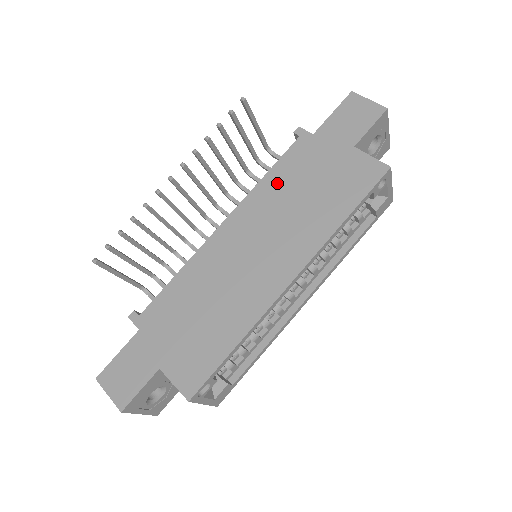
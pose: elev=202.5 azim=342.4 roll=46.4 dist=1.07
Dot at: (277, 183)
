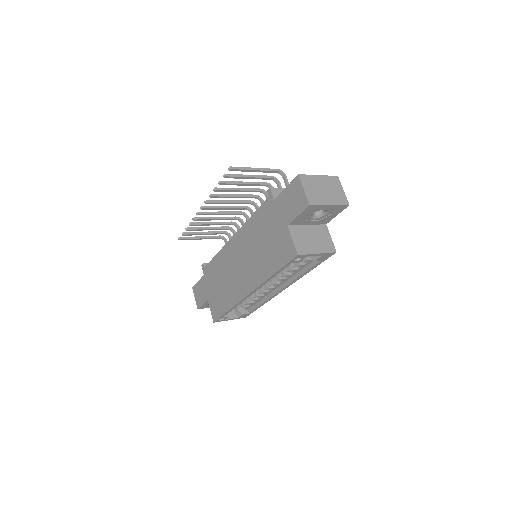
Dot at: (254, 226)
